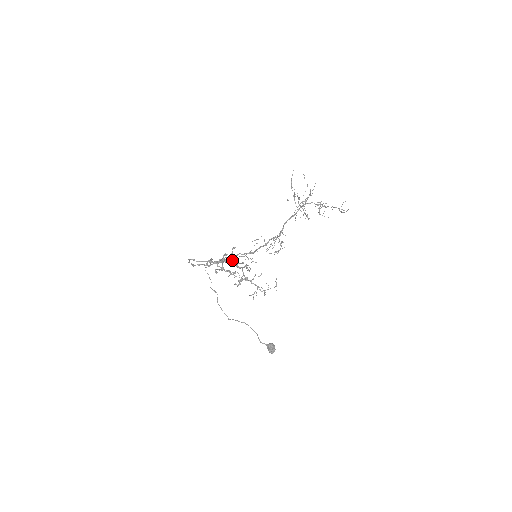
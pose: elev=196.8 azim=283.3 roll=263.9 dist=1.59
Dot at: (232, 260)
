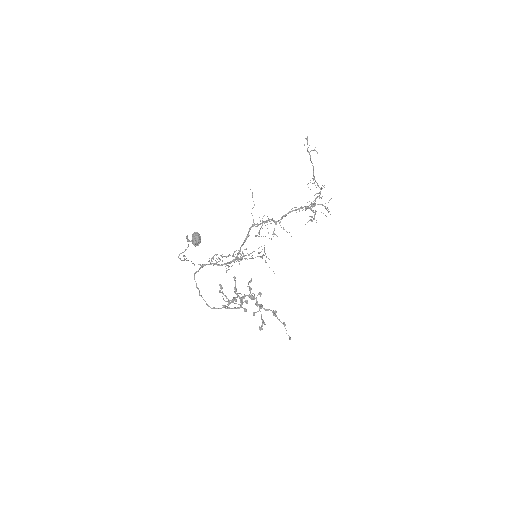
Dot at: (249, 294)
